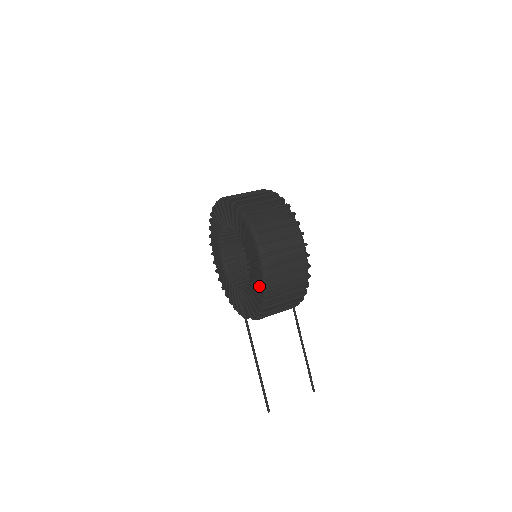
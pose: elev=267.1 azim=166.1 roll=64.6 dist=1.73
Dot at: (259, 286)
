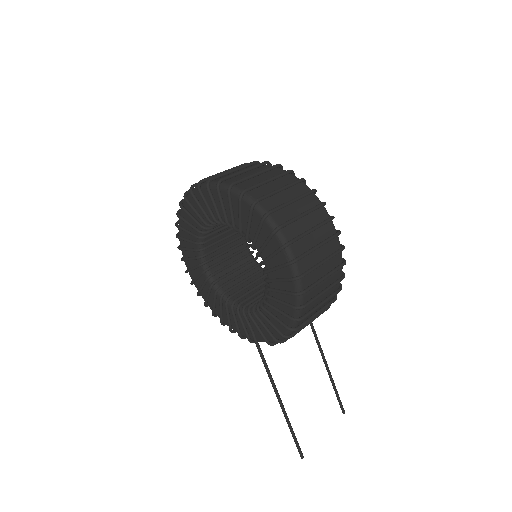
Dot at: (287, 302)
